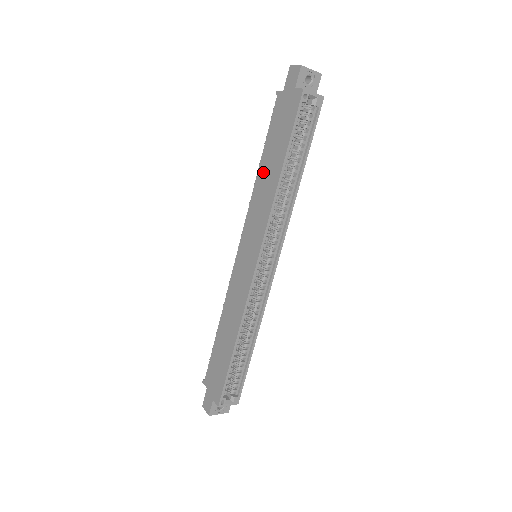
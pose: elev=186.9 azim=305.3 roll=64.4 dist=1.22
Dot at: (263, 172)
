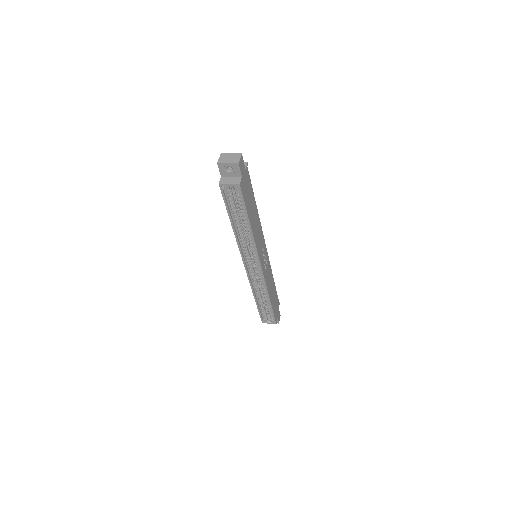
Dot at: occluded
